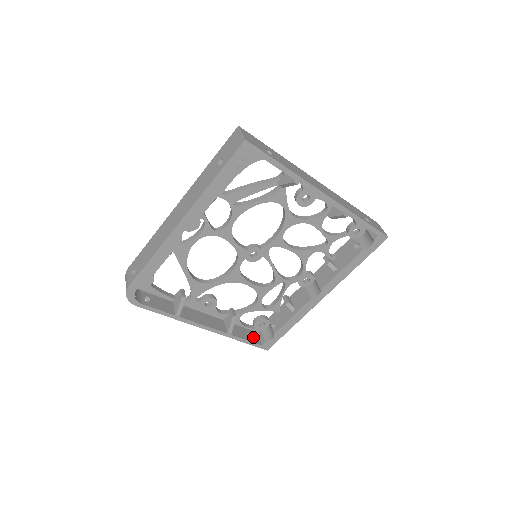
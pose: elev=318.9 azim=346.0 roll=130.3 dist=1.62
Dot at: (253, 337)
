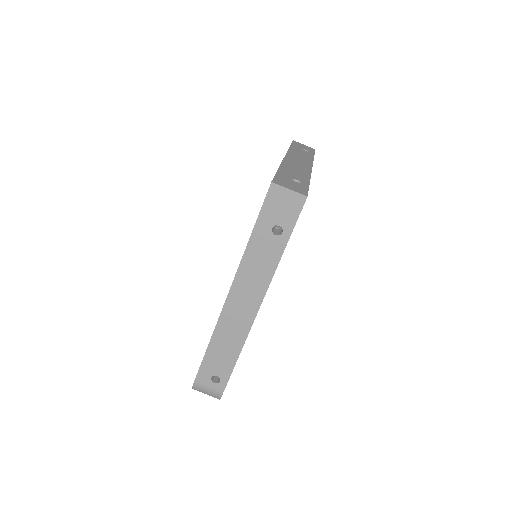
Dot at: occluded
